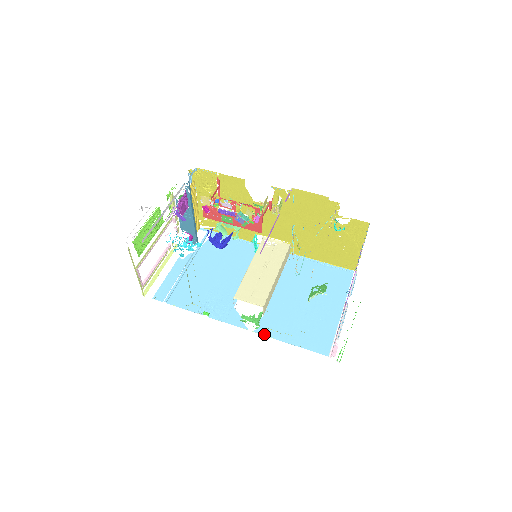
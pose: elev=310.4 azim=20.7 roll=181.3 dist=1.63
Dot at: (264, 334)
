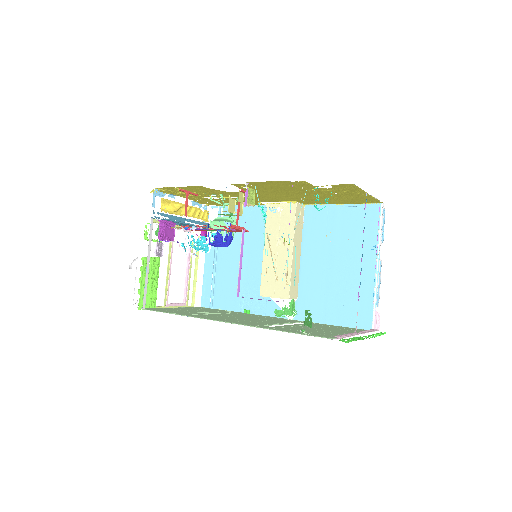
Dot at: (303, 320)
